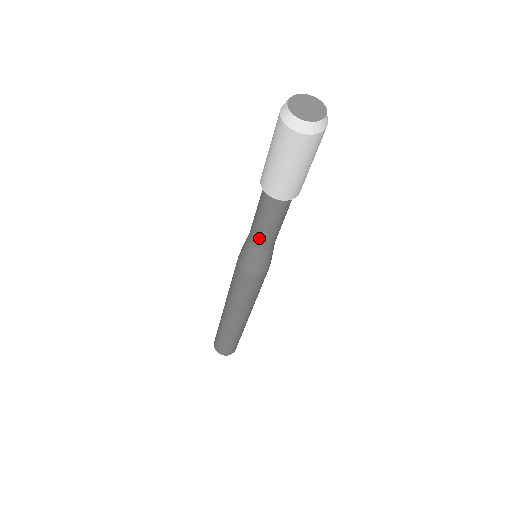
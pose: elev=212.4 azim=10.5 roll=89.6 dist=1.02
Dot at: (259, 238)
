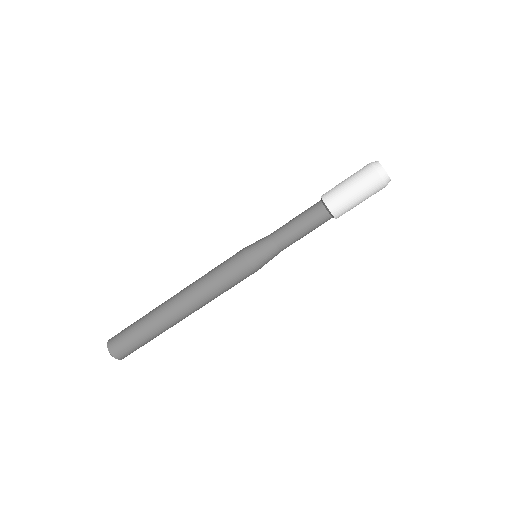
Dot at: (281, 230)
